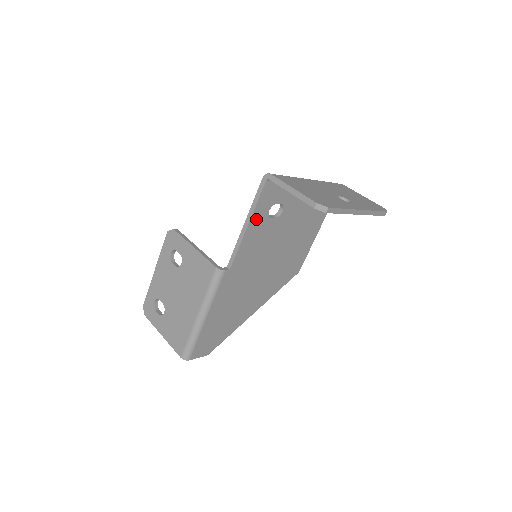
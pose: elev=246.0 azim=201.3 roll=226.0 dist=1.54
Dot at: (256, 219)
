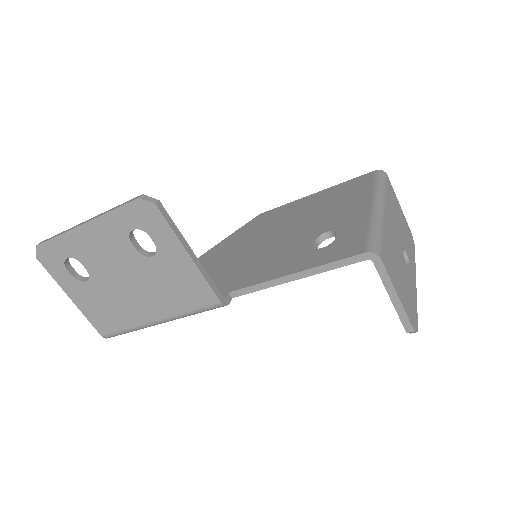
Dot at: occluded
